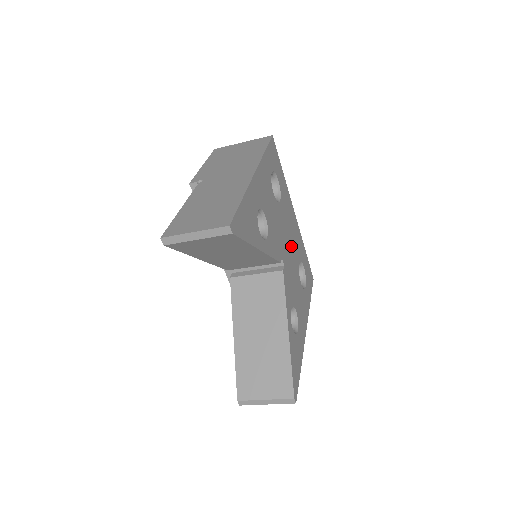
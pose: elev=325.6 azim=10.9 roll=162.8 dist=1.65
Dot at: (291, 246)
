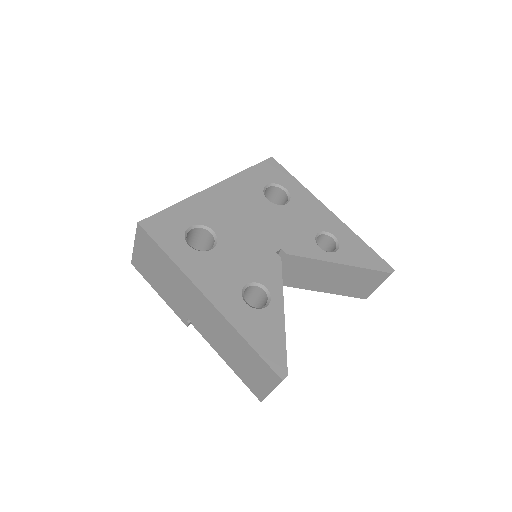
Dot at: (255, 217)
